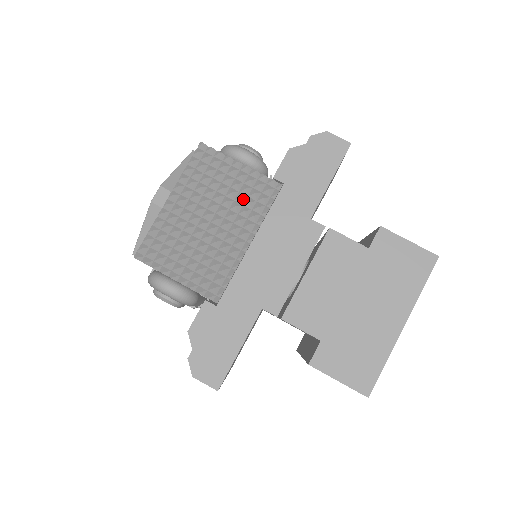
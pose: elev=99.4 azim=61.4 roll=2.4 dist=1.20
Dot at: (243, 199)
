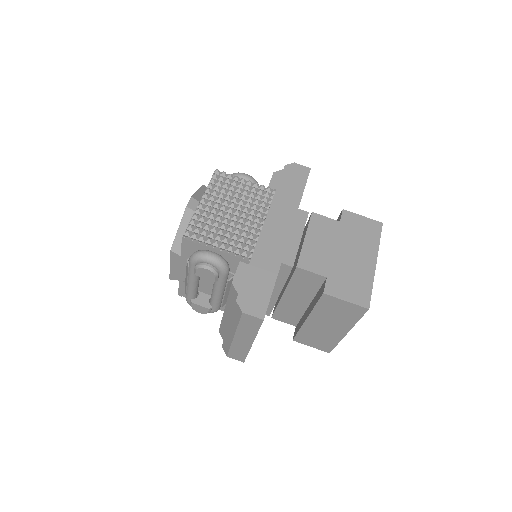
Dot at: (252, 199)
